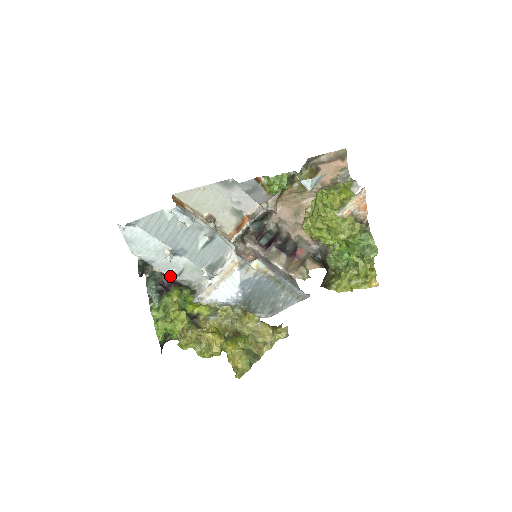
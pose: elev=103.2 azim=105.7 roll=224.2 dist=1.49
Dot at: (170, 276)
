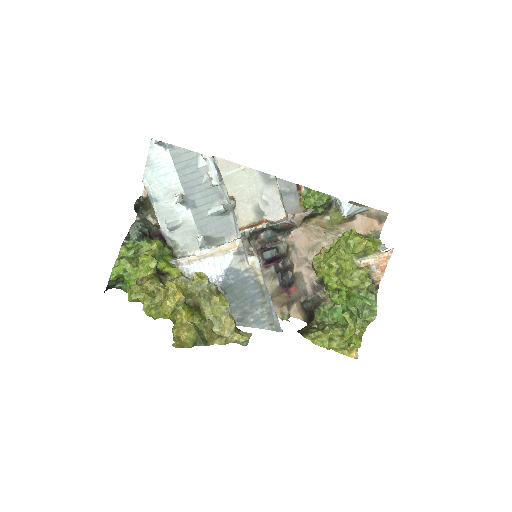
Dot at: (162, 227)
